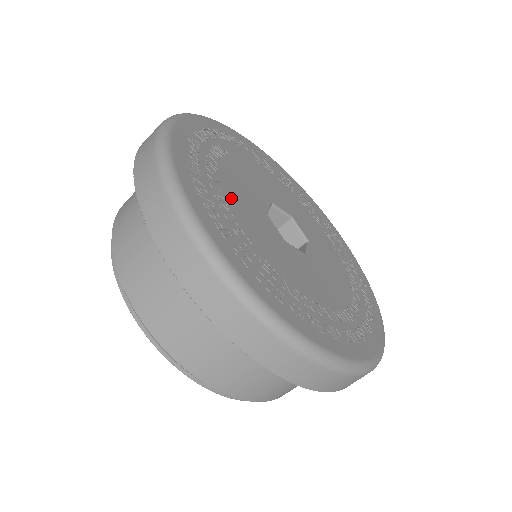
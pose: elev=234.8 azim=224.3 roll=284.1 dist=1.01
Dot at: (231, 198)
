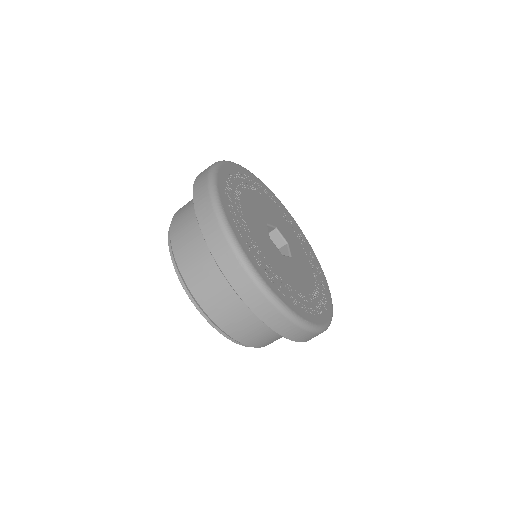
Dot at: (246, 200)
